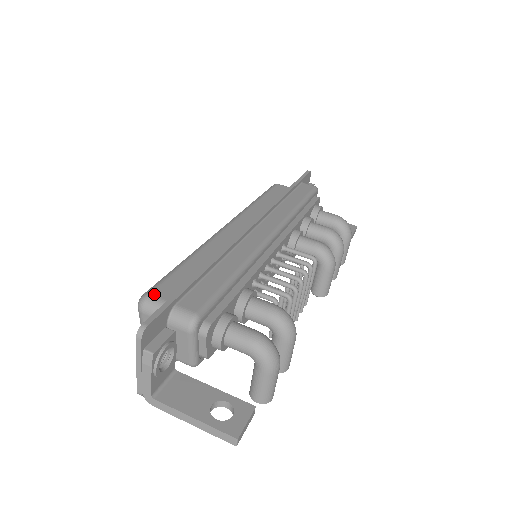
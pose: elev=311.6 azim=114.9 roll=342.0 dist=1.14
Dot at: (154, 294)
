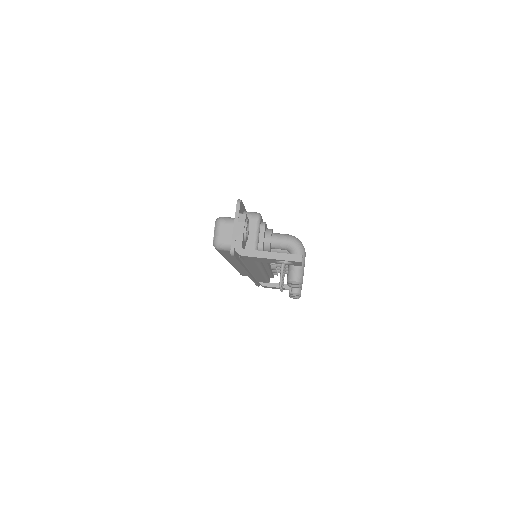
Dot at: (225, 217)
